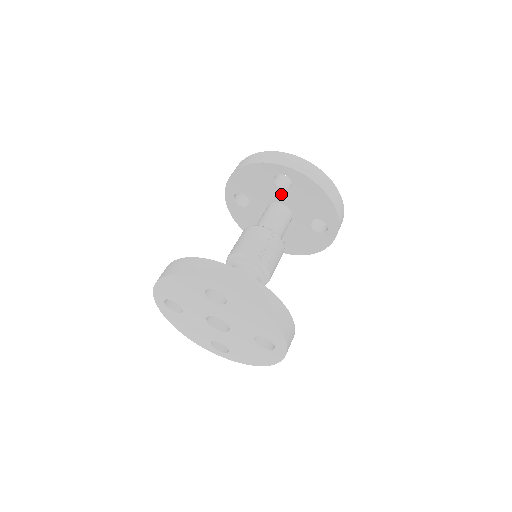
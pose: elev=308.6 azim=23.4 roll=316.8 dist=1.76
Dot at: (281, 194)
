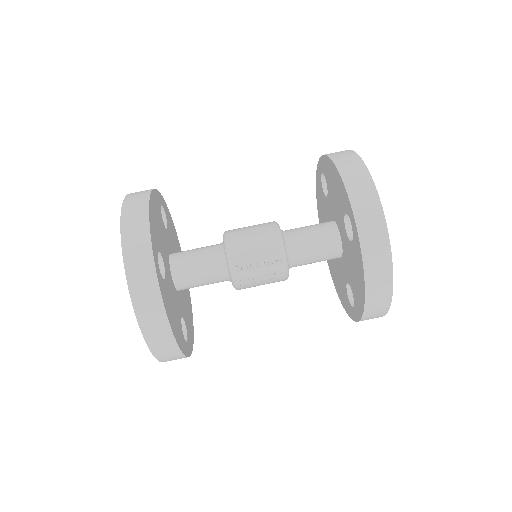
Dot at: (344, 231)
